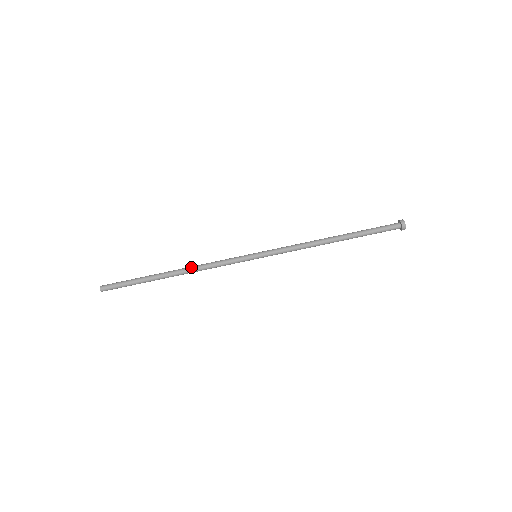
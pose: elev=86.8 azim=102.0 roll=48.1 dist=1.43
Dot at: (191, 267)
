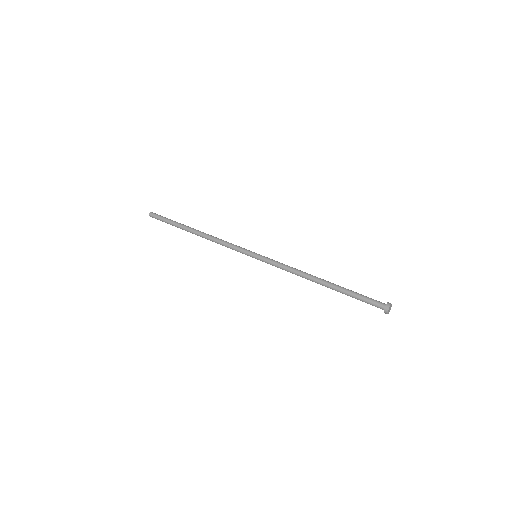
Dot at: occluded
